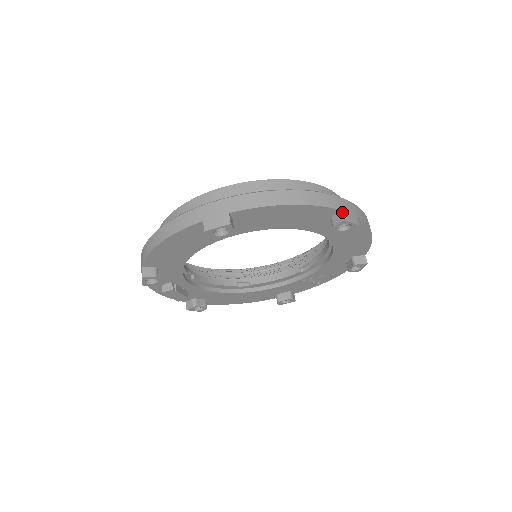
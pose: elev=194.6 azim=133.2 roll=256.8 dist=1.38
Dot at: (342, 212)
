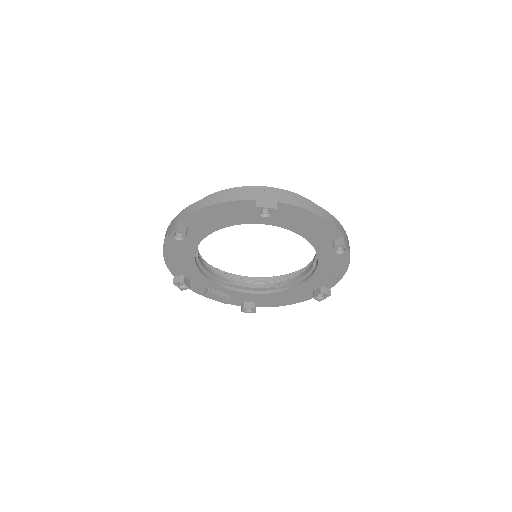
Dot at: (256, 201)
